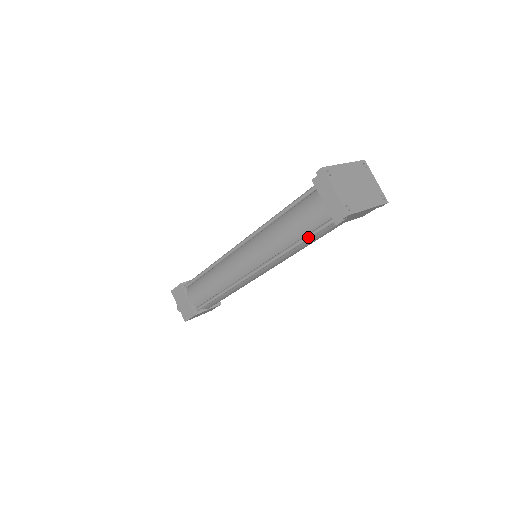
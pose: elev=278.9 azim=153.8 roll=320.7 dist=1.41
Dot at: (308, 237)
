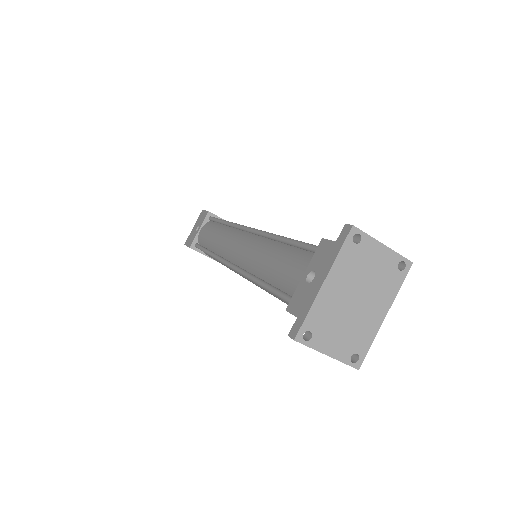
Dot at: occluded
